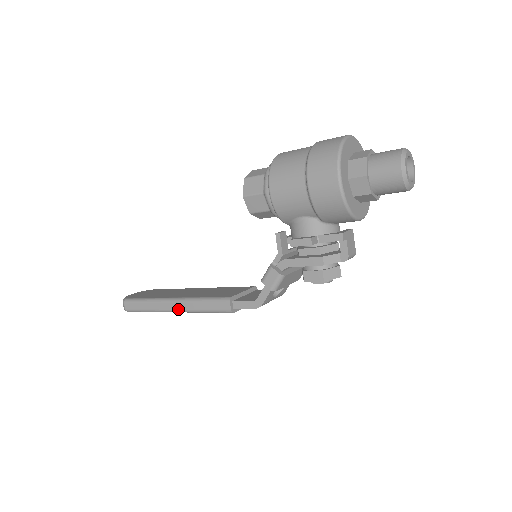
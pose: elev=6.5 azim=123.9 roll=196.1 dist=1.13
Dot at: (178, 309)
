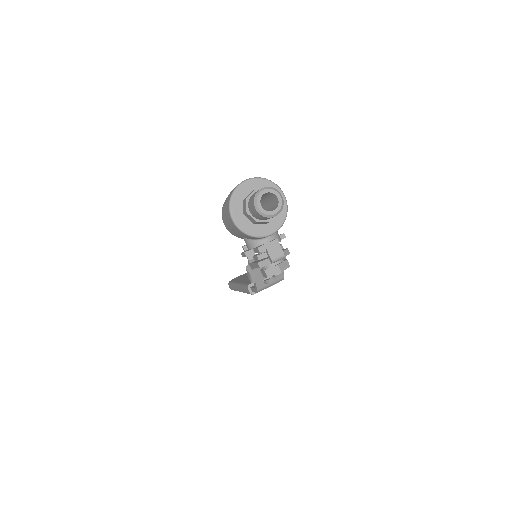
Dot at: (240, 291)
